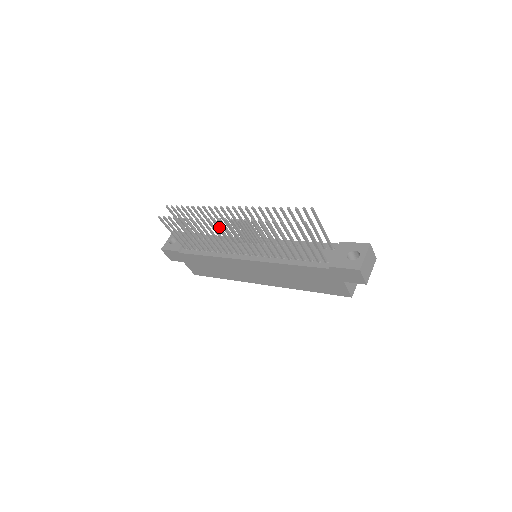
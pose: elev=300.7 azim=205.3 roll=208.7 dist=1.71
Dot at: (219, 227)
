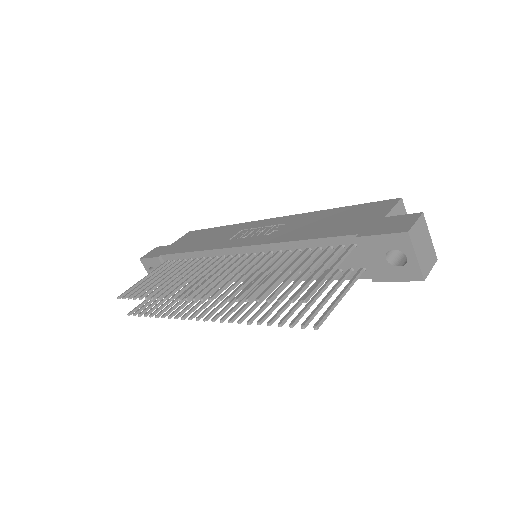
Dot at: (202, 309)
